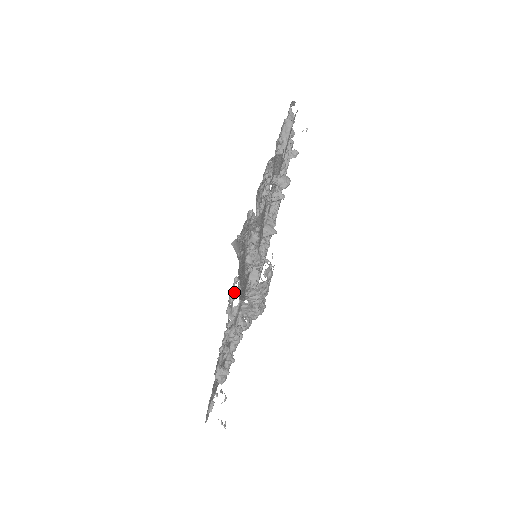
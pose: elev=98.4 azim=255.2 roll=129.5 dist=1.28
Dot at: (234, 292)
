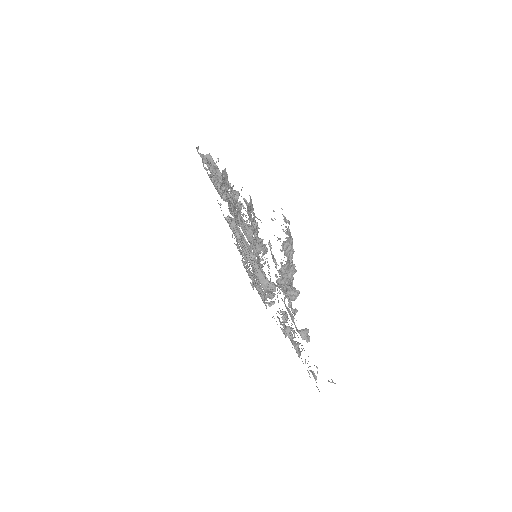
Dot at: (273, 258)
